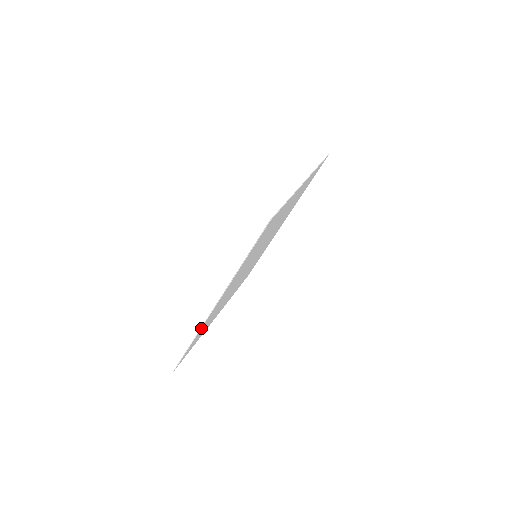
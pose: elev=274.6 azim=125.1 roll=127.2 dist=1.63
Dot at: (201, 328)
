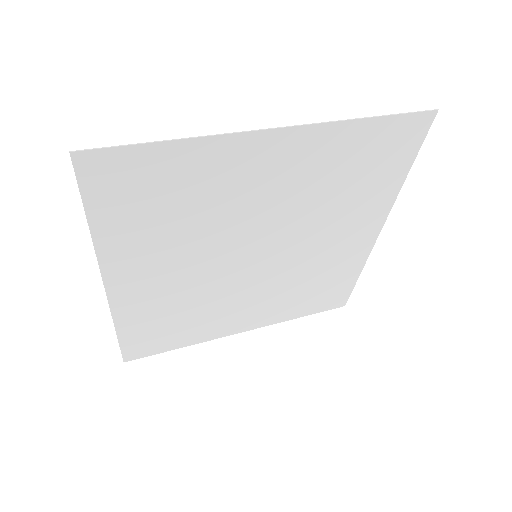
Dot at: (218, 137)
